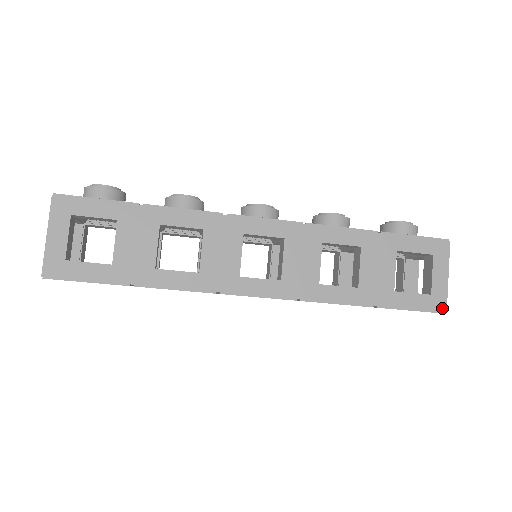
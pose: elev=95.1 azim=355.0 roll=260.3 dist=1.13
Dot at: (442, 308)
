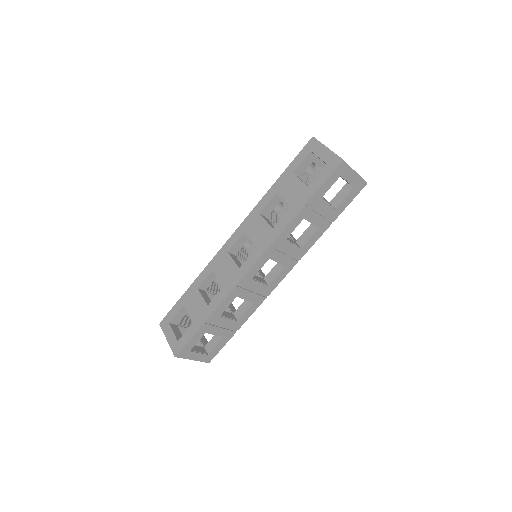
Dot at: (338, 161)
